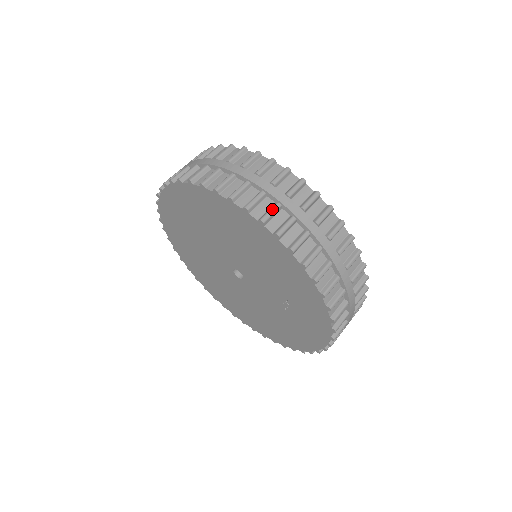
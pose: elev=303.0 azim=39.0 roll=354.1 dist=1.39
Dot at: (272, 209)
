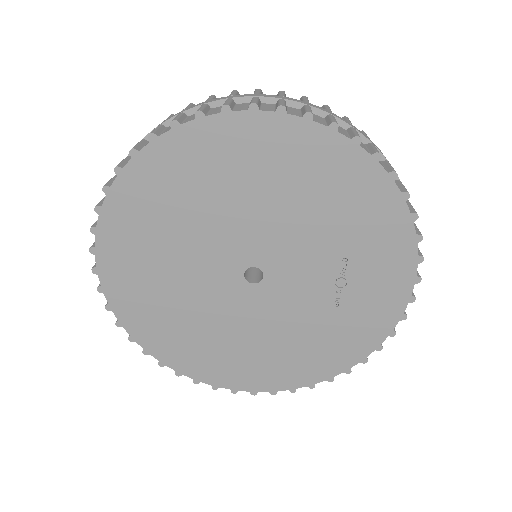
Dot at: (332, 117)
